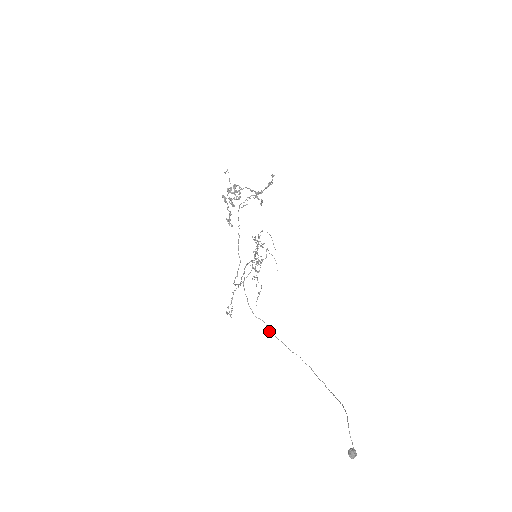
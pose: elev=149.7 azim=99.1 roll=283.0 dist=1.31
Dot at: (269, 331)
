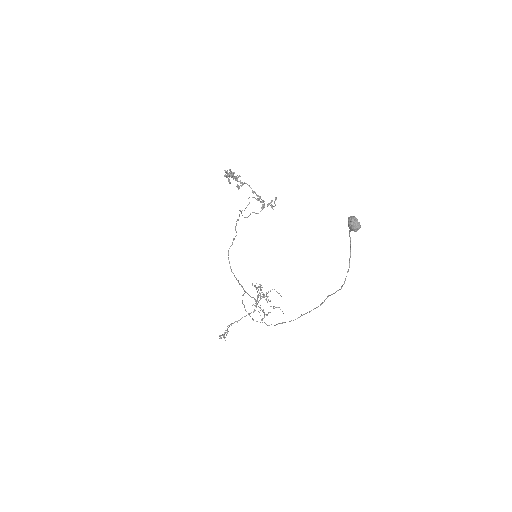
Dot at: (268, 325)
